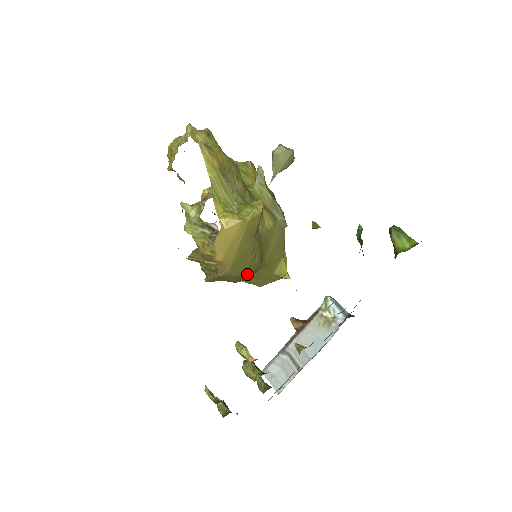
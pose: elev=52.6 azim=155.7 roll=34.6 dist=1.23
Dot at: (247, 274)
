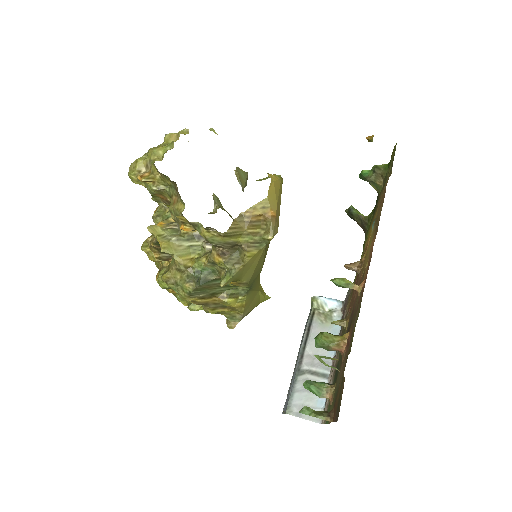
Dot at: (262, 267)
